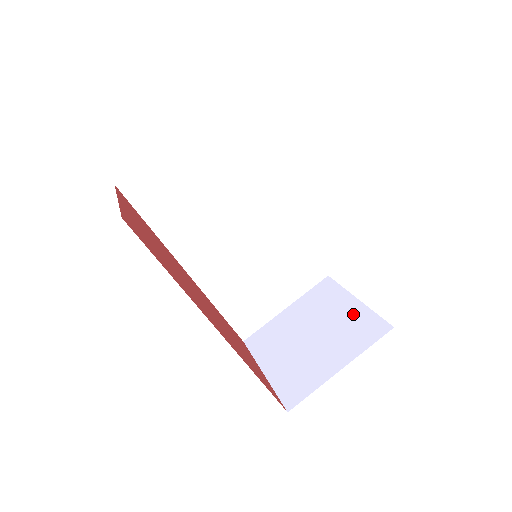
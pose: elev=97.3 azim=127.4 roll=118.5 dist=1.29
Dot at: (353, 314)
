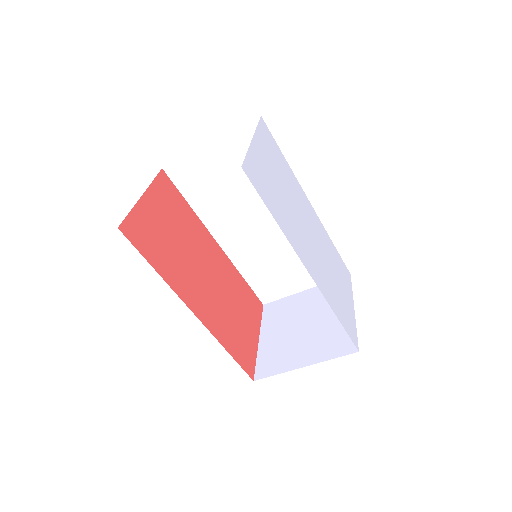
Dot at: occluded
